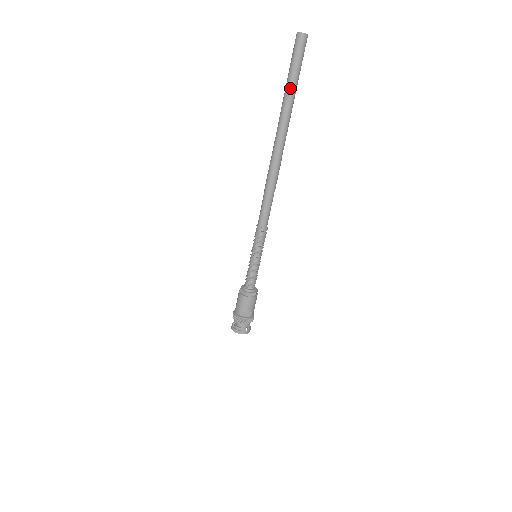
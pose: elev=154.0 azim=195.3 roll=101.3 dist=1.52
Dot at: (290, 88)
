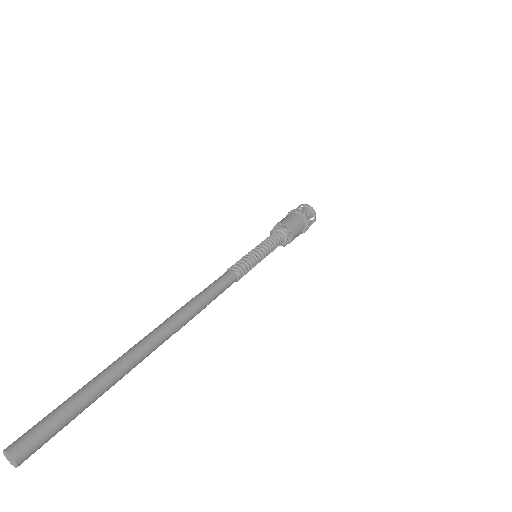
Dot at: (93, 401)
